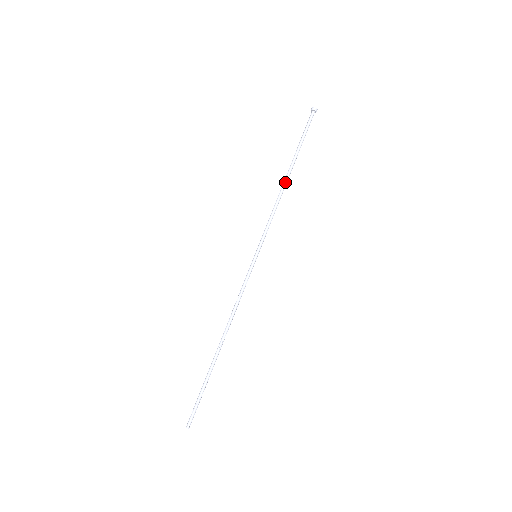
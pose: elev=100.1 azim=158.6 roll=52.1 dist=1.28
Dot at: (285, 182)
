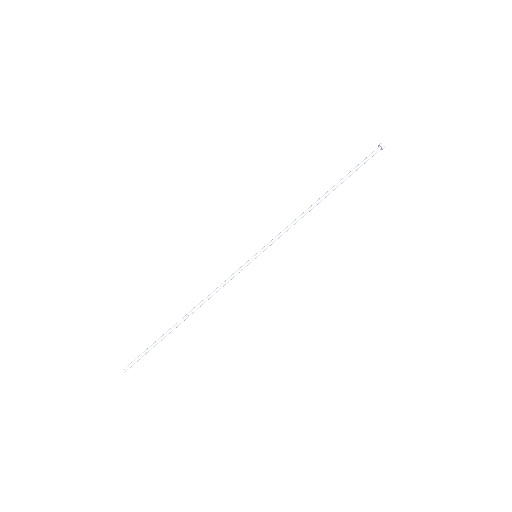
Dot at: (317, 202)
